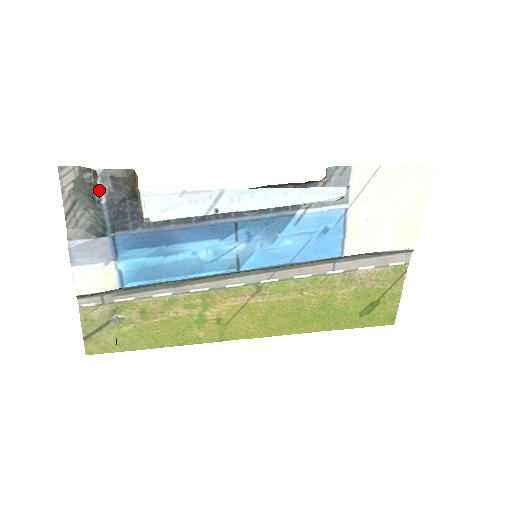
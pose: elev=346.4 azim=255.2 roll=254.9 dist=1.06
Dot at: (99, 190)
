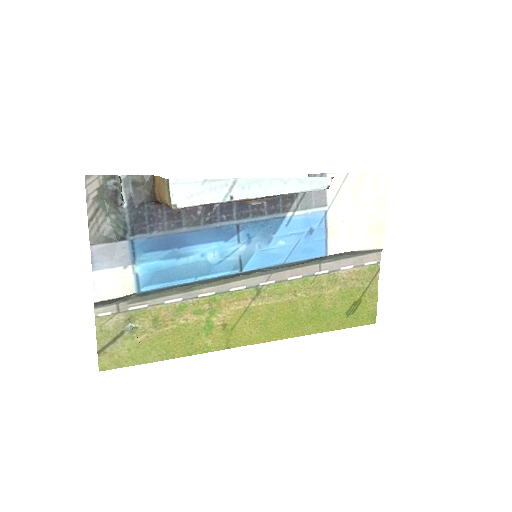
Dot at: (122, 194)
